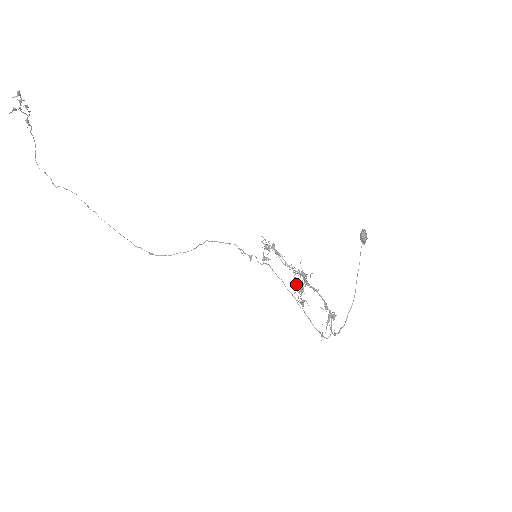
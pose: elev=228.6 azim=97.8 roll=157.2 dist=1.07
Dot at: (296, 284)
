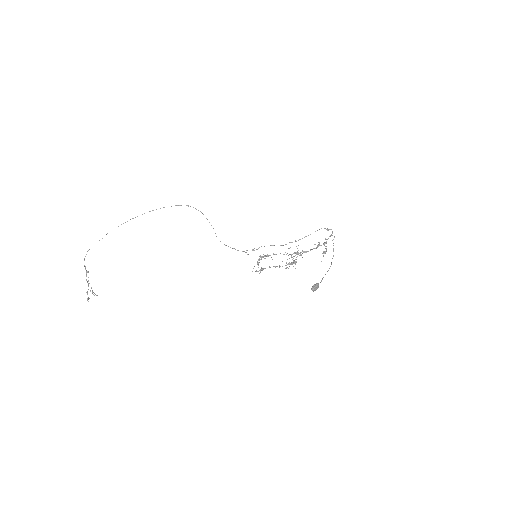
Dot at: occluded
